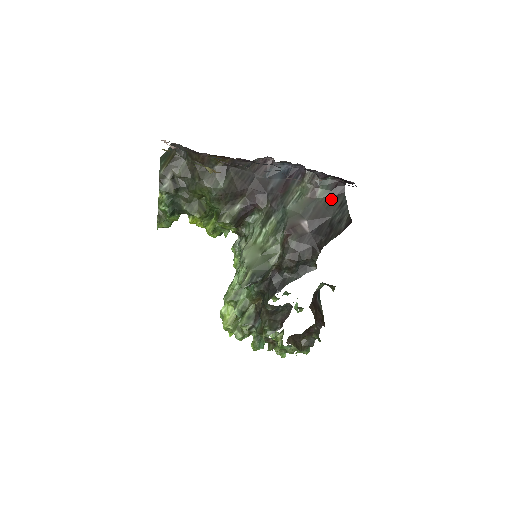
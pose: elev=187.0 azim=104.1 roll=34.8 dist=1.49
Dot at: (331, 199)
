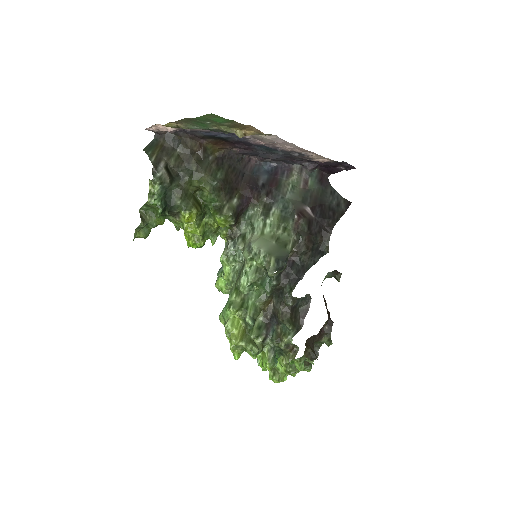
Dot at: (321, 189)
